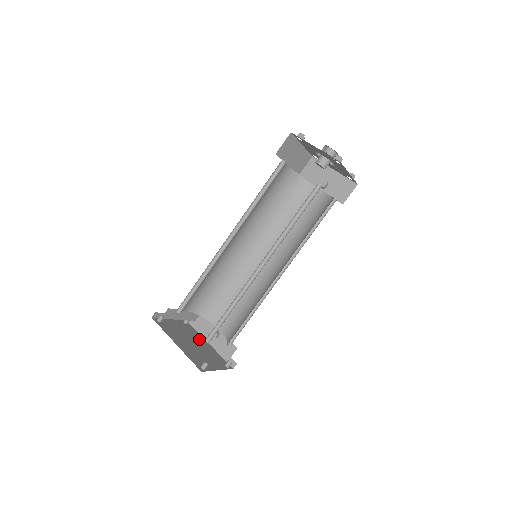
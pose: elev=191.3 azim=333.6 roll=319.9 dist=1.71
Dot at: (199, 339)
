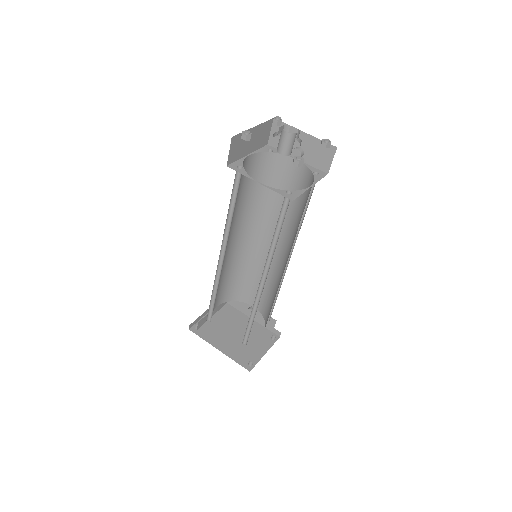
Dot at: (240, 320)
